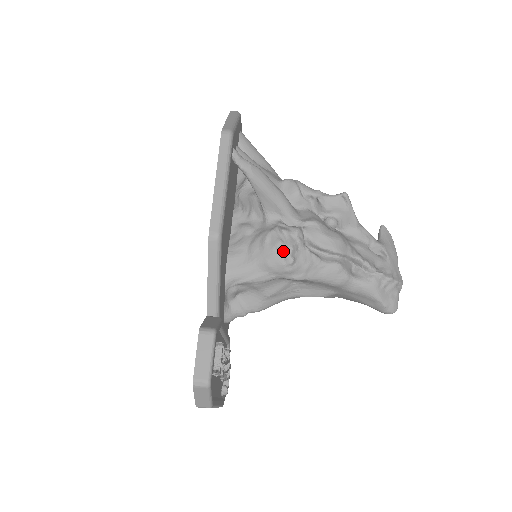
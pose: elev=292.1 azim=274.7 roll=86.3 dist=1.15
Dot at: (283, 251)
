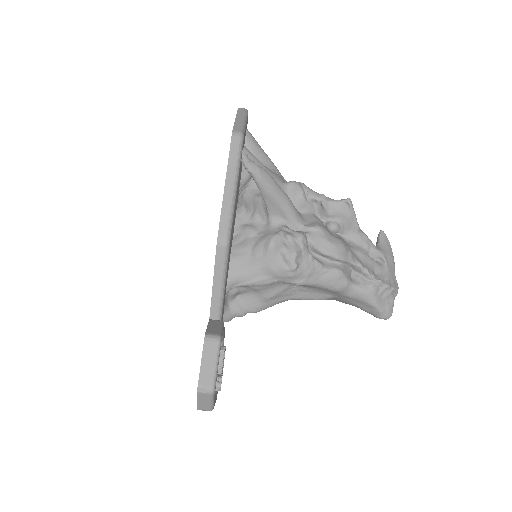
Dot at: (287, 257)
